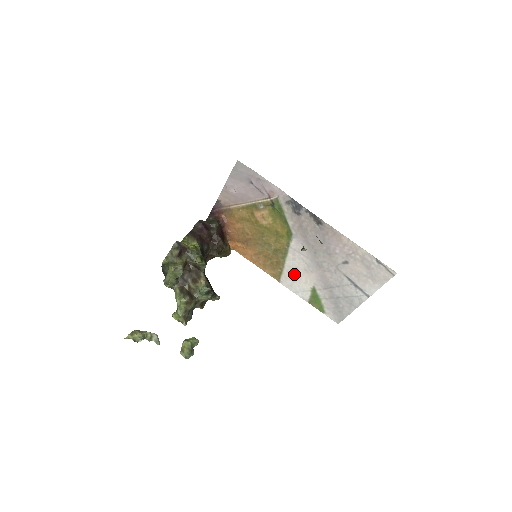
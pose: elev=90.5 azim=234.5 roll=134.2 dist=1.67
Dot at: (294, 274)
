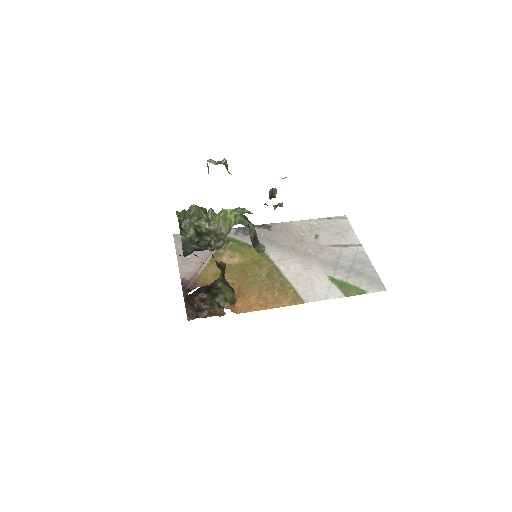
Dot at: (304, 281)
